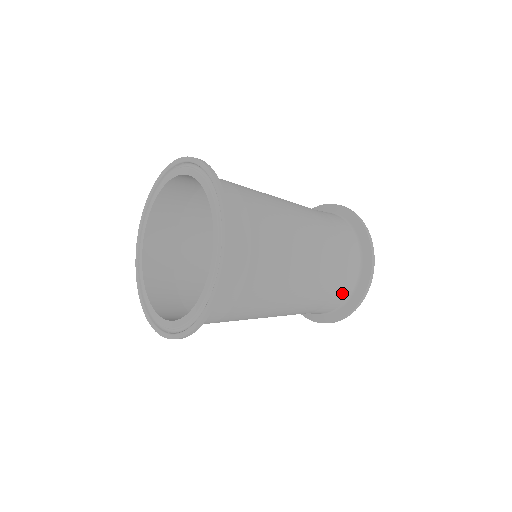
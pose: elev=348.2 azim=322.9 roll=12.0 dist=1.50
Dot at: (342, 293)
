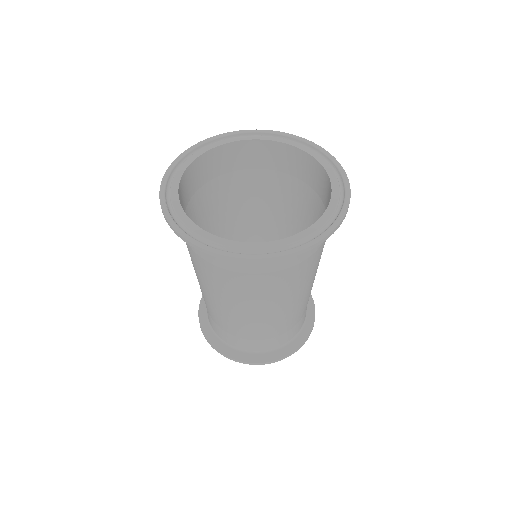
Dot at: (303, 318)
